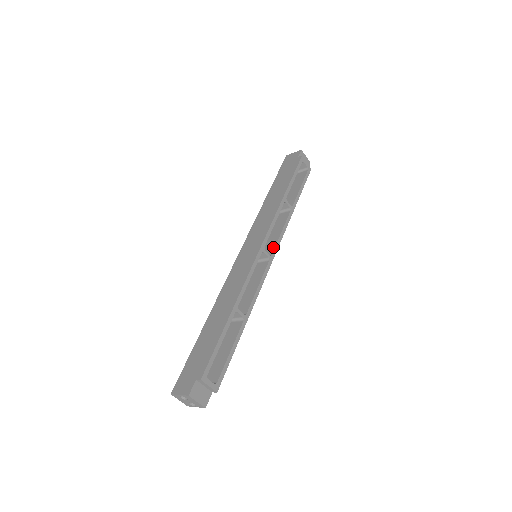
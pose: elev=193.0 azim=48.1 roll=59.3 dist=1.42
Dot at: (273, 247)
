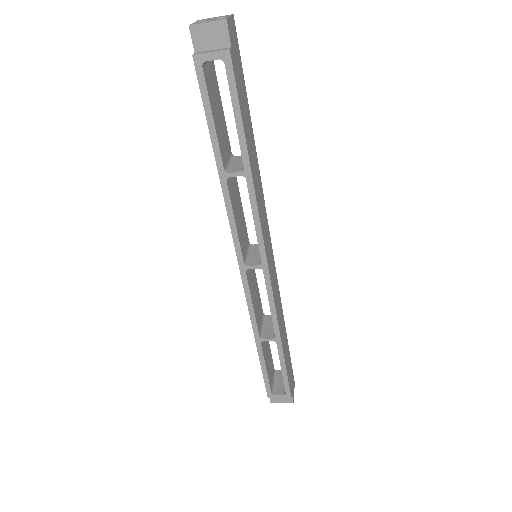
Dot at: (259, 248)
